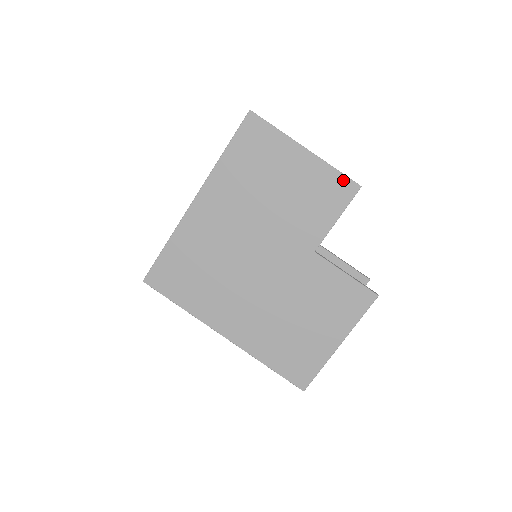
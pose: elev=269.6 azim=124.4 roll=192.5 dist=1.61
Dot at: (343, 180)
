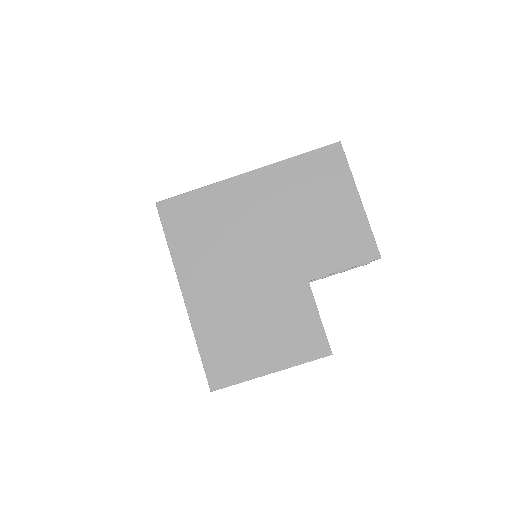
Dot at: (371, 243)
